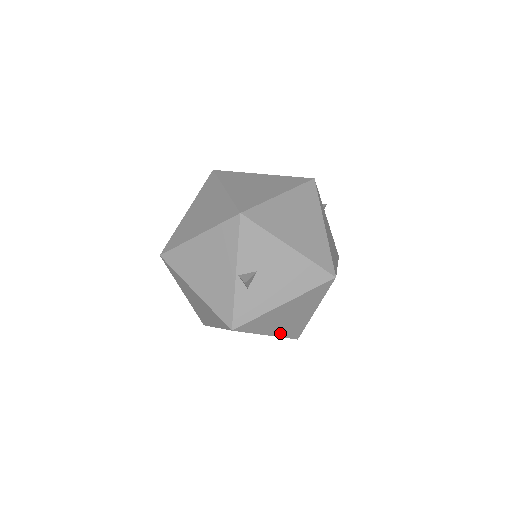
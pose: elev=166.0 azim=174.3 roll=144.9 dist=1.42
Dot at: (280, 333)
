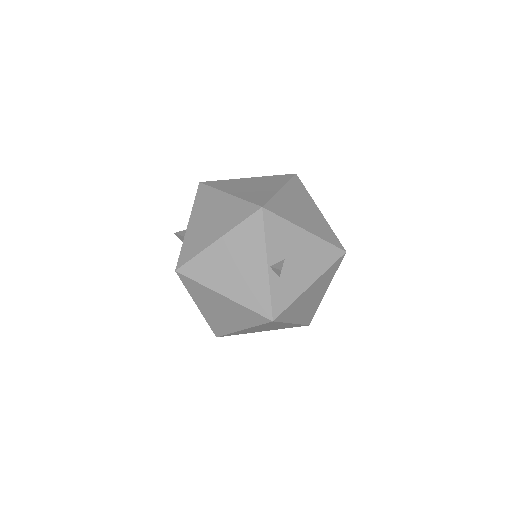
Dot at: (300, 320)
